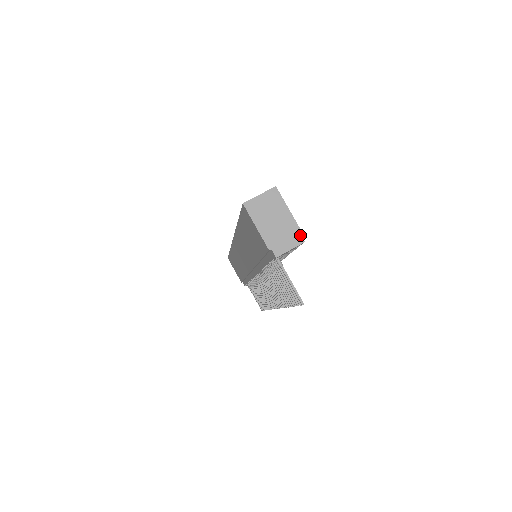
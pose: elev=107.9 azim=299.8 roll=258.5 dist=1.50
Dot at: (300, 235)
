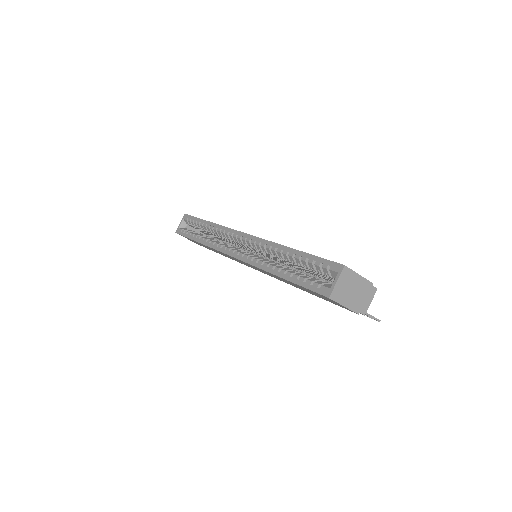
Dot at: (373, 287)
